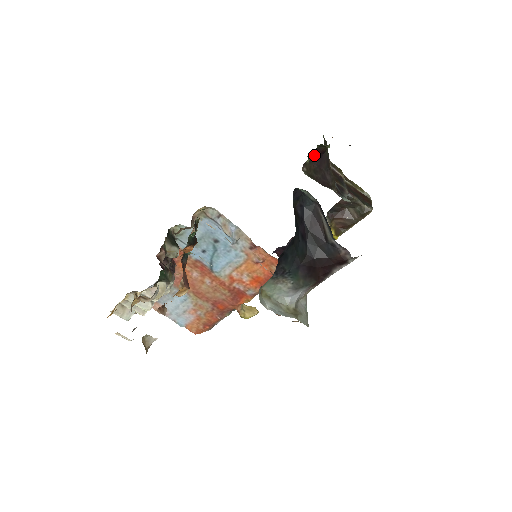
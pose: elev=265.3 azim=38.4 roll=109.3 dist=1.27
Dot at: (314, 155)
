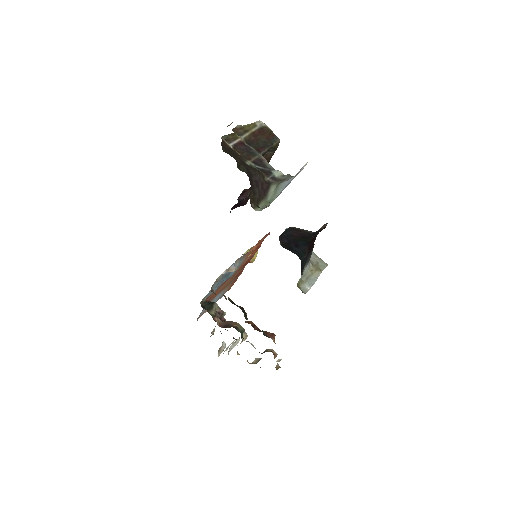
Dot at: occluded
